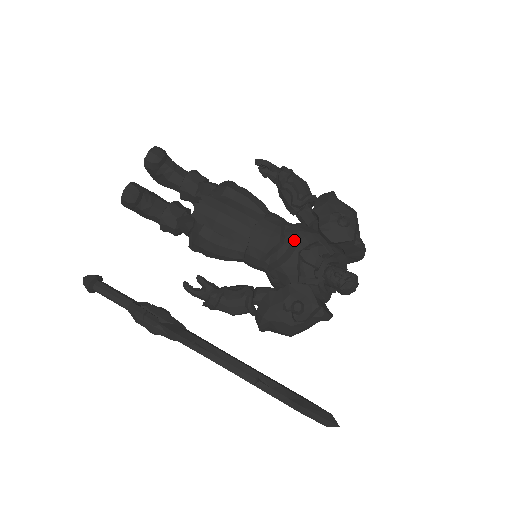
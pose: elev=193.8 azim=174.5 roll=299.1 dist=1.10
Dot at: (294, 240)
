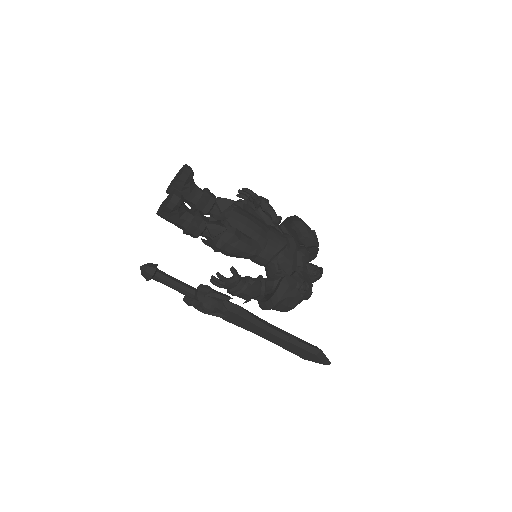
Dot at: (292, 243)
